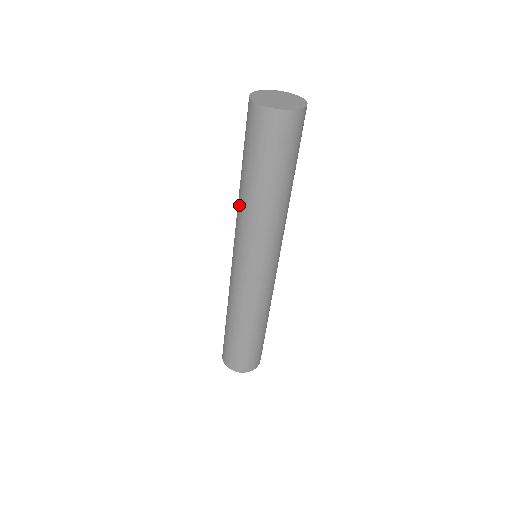
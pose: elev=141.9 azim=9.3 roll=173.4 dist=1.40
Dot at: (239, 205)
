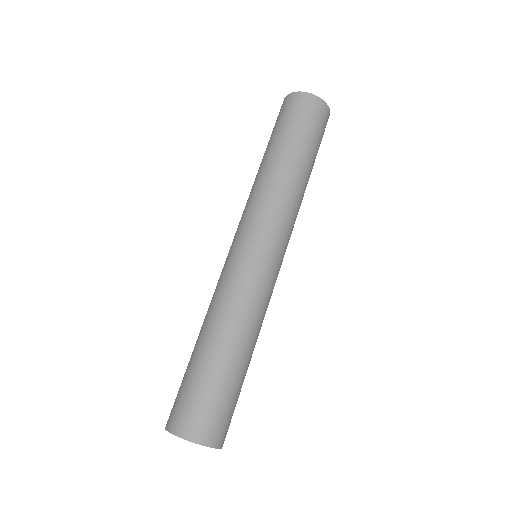
Dot at: (270, 181)
